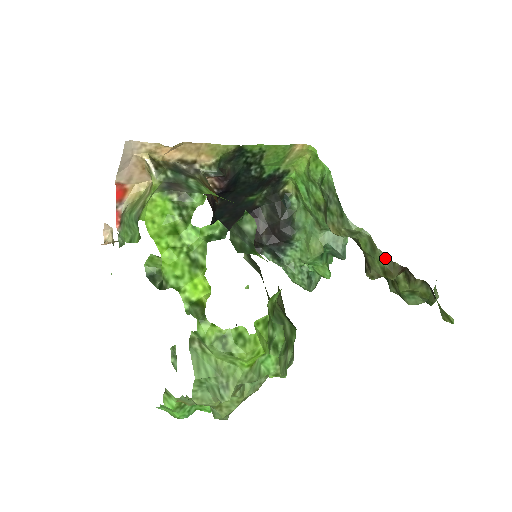
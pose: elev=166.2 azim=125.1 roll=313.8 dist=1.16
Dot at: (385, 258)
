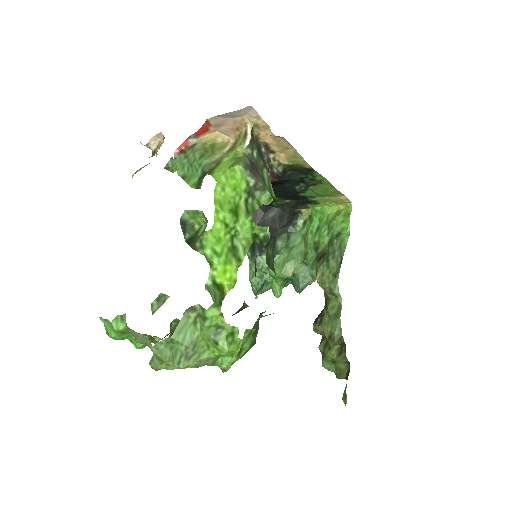
Dot at: (339, 329)
